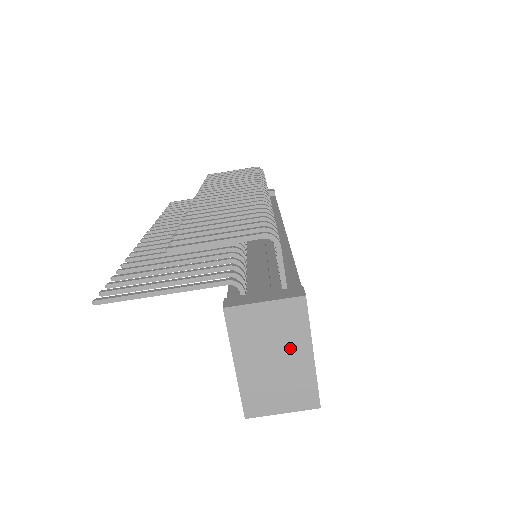
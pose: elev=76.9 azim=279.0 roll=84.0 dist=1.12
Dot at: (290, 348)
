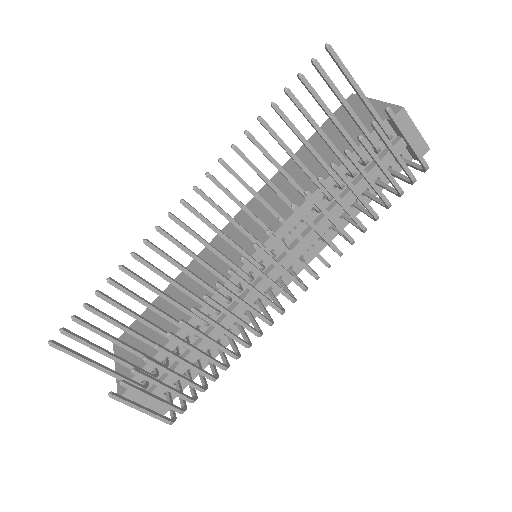
Dot at: occluded
